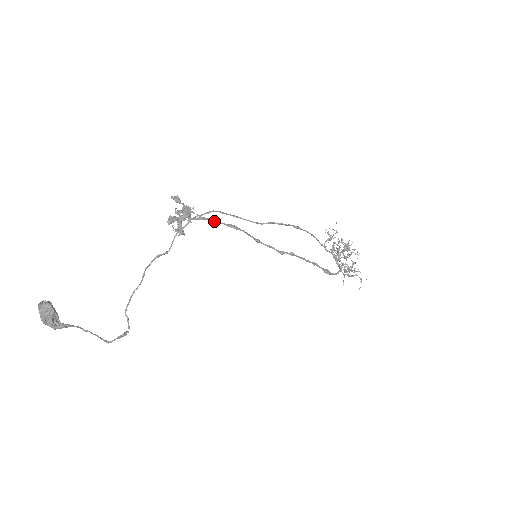
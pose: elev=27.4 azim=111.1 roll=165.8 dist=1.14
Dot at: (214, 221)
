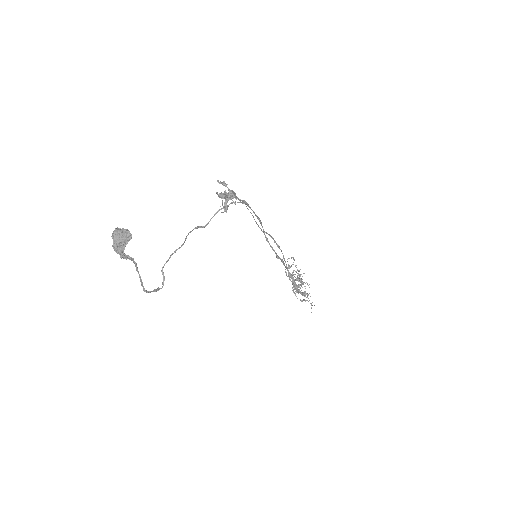
Dot at: occluded
